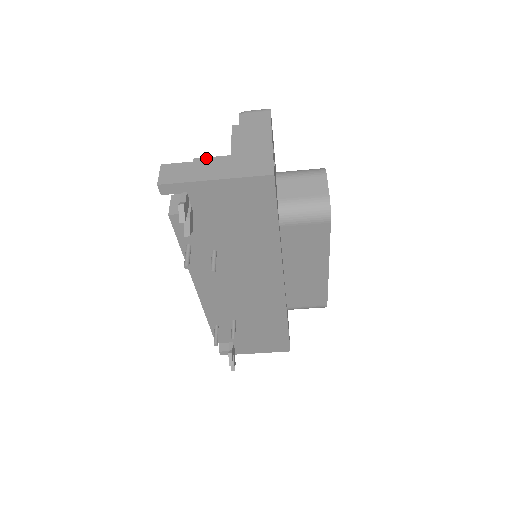
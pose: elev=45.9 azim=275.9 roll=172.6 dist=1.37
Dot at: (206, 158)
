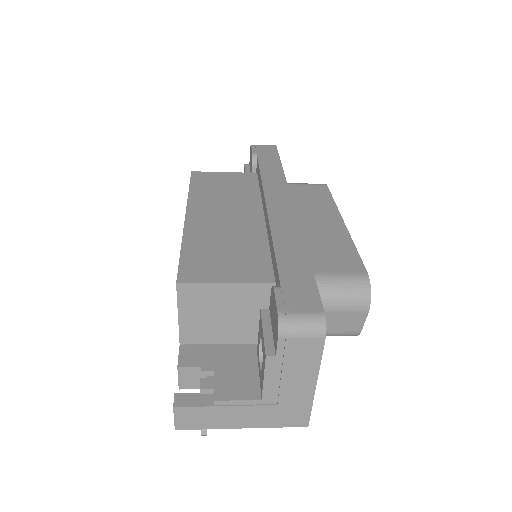
Dot at: (230, 402)
